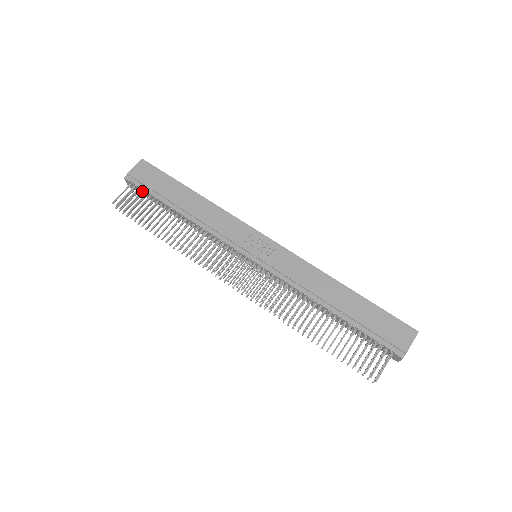
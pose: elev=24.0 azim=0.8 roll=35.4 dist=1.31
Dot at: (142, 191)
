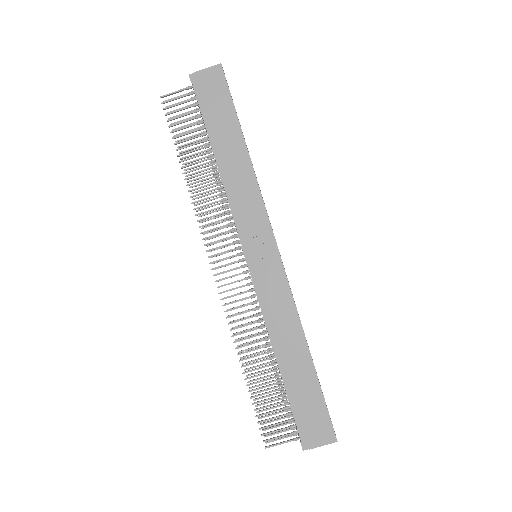
Dot at: (197, 104)
